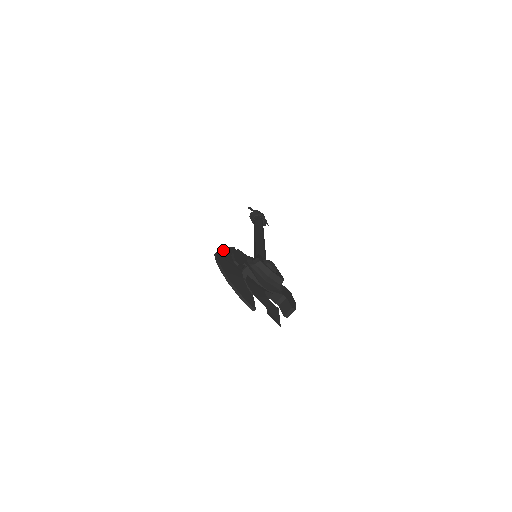
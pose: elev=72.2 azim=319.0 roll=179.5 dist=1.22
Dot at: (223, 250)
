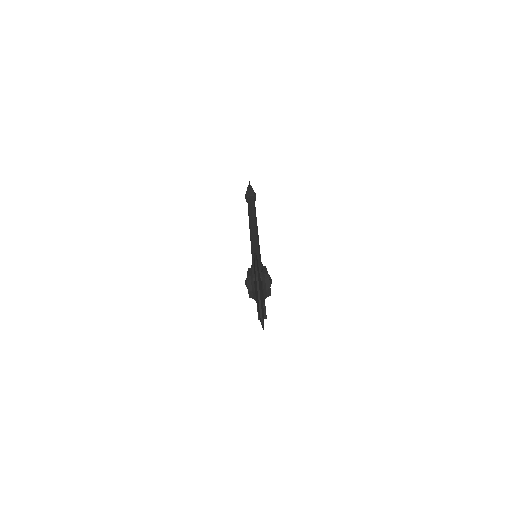
Dot at: occluded
